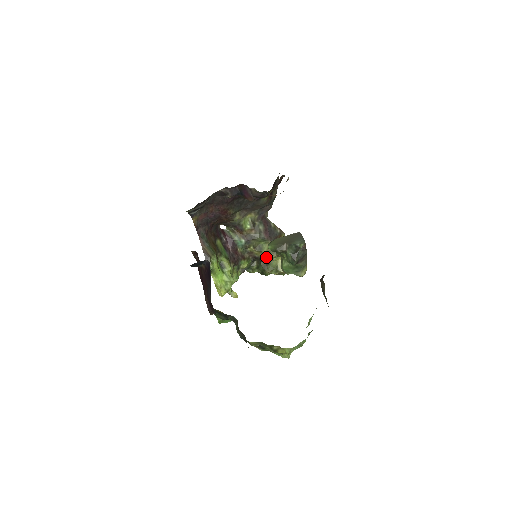
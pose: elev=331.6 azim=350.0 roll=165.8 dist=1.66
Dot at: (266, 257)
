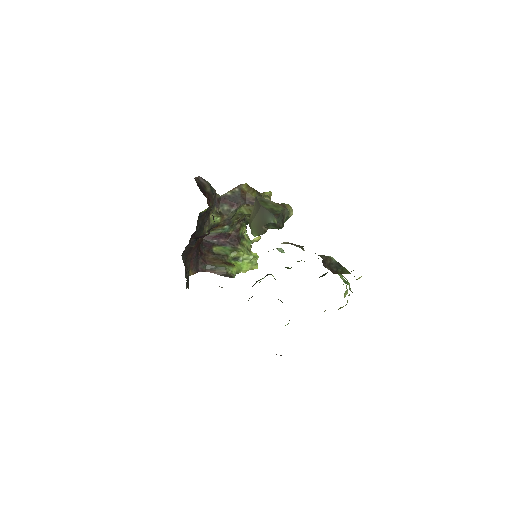
Dot at: occluded
